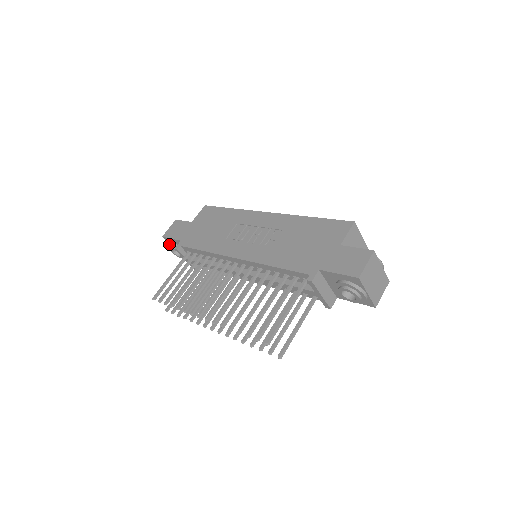
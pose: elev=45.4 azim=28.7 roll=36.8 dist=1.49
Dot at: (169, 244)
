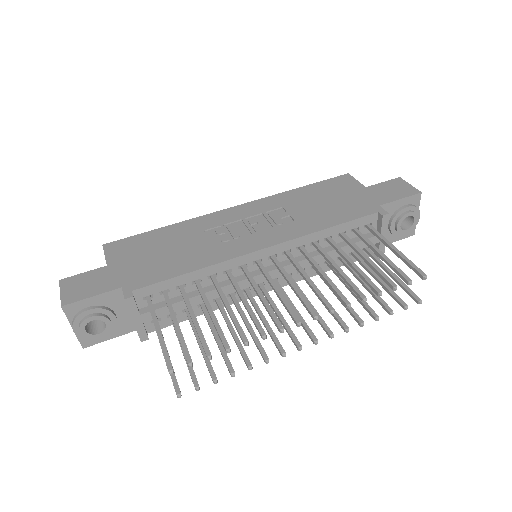
Dot at: (81, 313)
